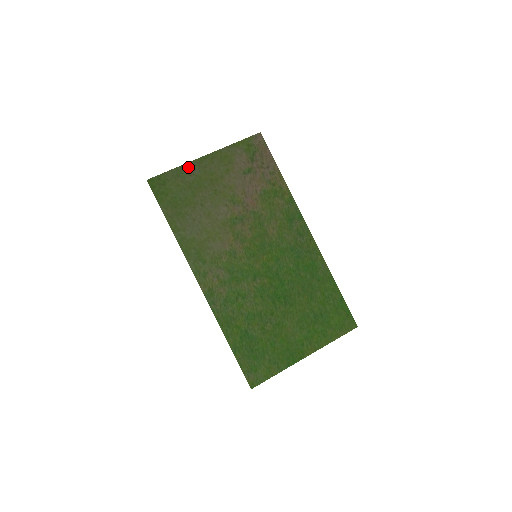
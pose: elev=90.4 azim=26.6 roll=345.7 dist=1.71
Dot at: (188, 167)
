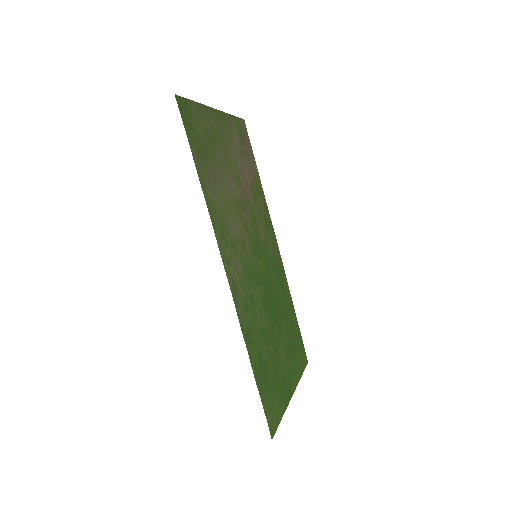
Dot at: (205, 110)
